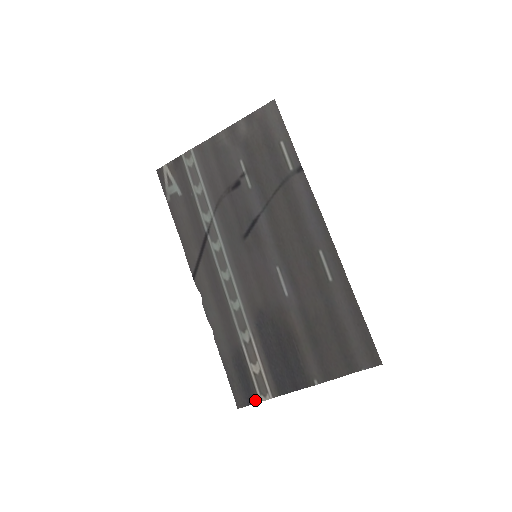
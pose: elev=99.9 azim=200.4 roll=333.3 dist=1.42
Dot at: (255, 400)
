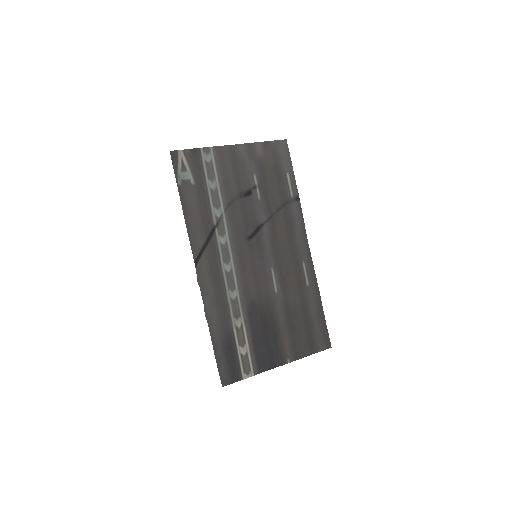
Dot at: (239, 378)
